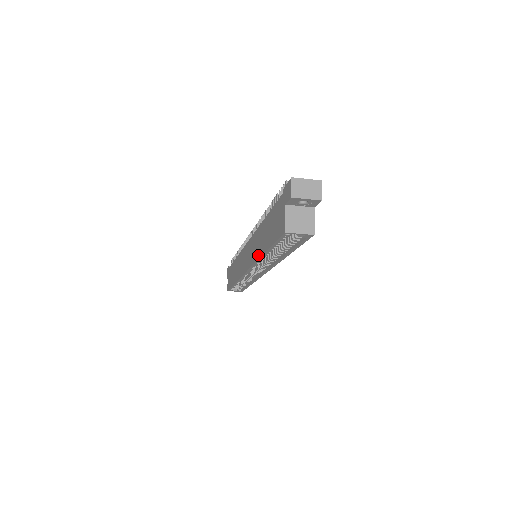
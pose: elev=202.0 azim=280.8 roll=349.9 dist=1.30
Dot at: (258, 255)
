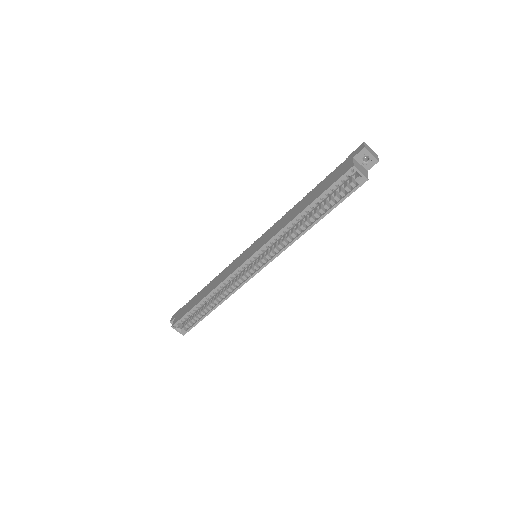
Dot at: (286, 223)
